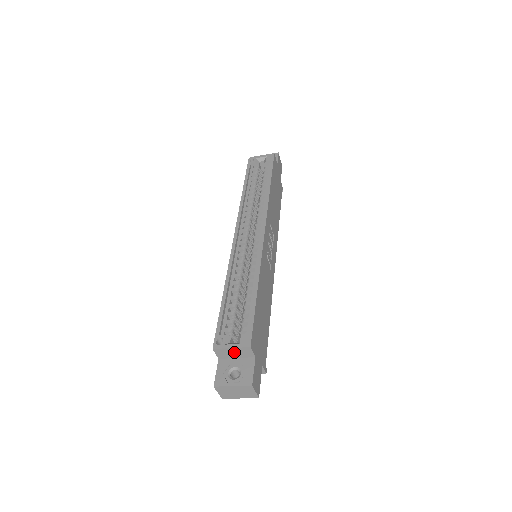
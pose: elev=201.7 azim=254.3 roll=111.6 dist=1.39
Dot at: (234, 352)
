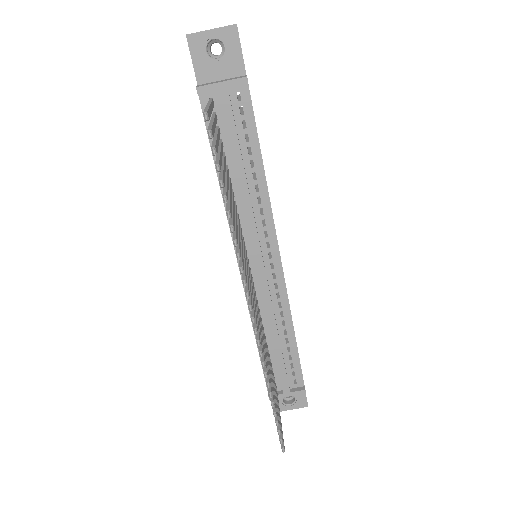
Dot at: occluded
